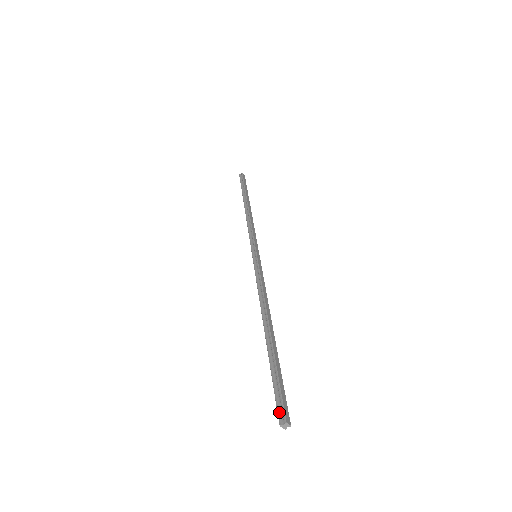
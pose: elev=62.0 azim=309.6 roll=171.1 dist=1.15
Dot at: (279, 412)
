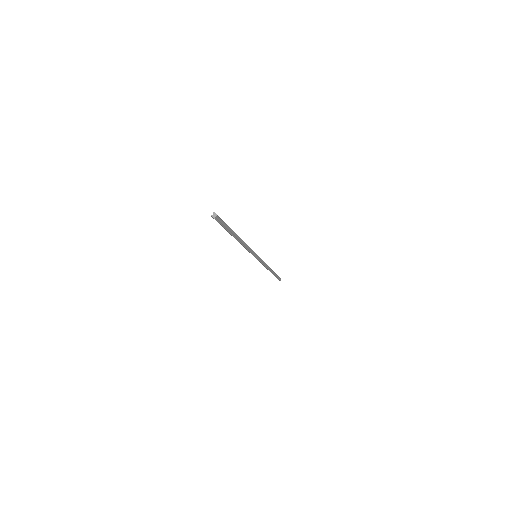
Dot at: occluded
